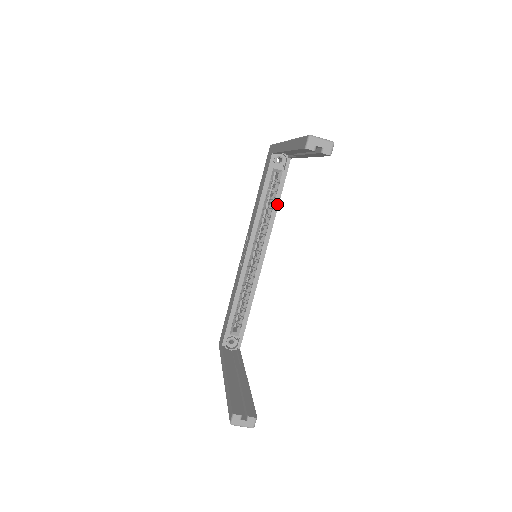
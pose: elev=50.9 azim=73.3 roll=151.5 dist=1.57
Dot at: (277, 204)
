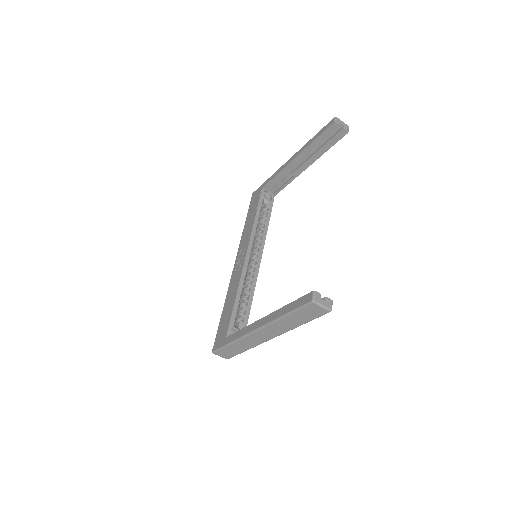
Dot at: (268, 224)
